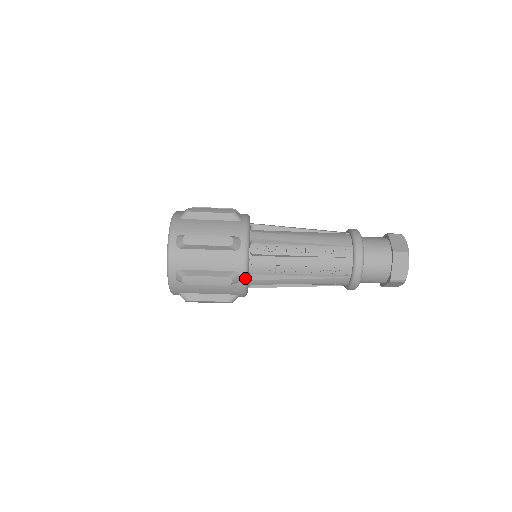
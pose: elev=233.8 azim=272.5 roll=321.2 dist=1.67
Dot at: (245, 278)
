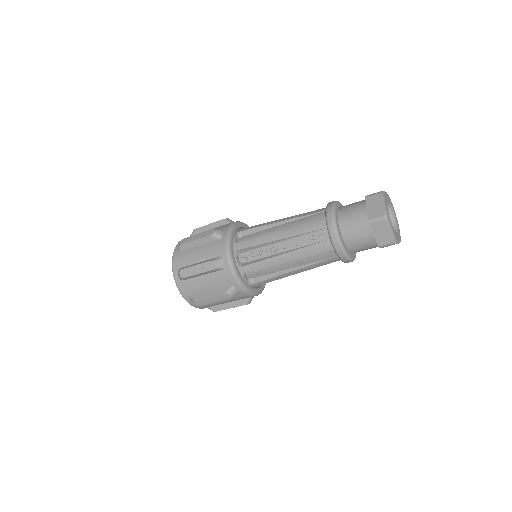
Dot at: (242, 288)
